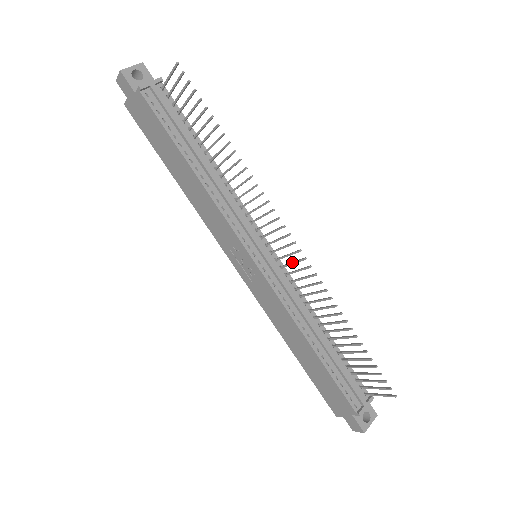
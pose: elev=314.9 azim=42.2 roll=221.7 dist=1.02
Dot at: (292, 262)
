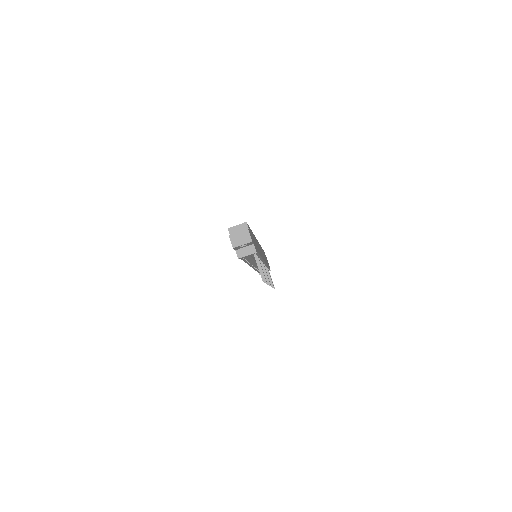
Dot at: occluded
